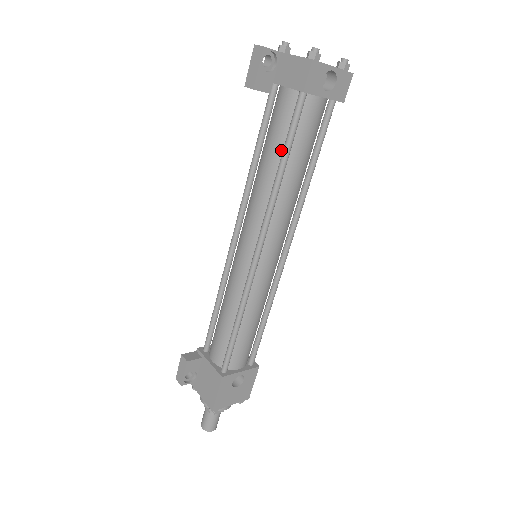
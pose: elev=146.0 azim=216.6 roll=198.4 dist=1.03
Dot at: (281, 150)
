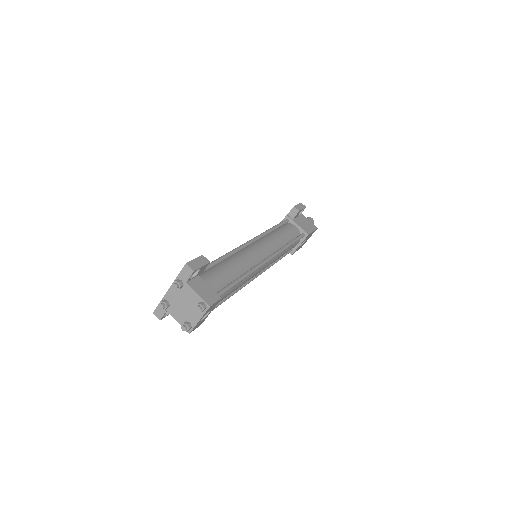
Dot at: occluded
